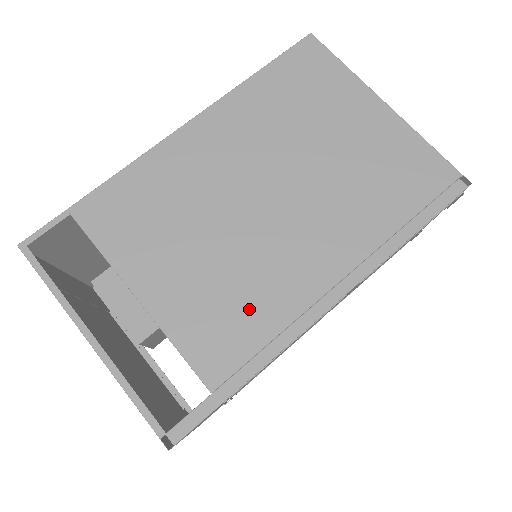
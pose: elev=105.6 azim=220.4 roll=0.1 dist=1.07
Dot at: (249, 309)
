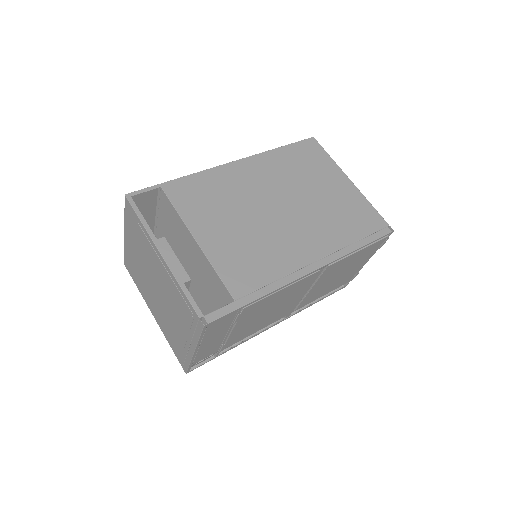
Dot at: (263, 262)
